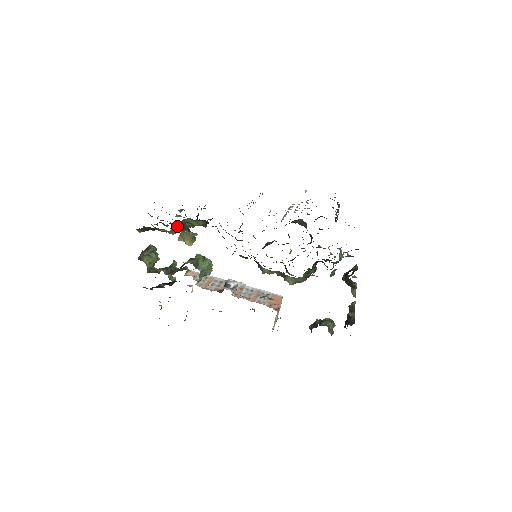
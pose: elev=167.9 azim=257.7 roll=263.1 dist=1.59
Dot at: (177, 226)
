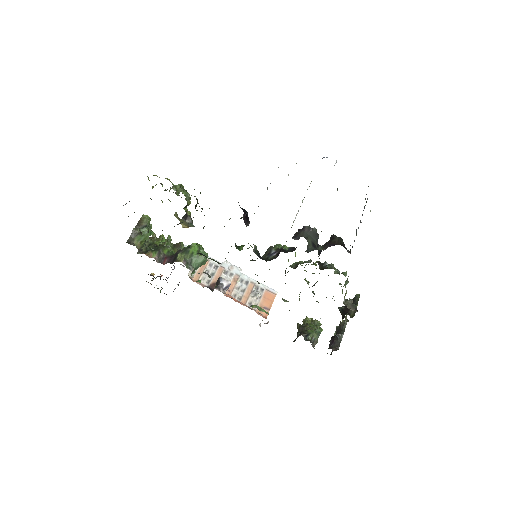
Dot at: occluded
